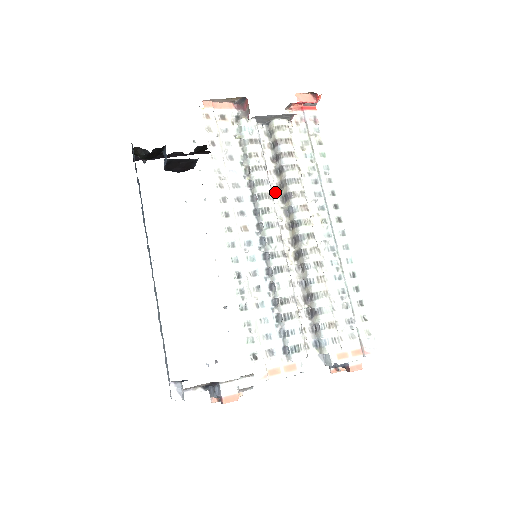
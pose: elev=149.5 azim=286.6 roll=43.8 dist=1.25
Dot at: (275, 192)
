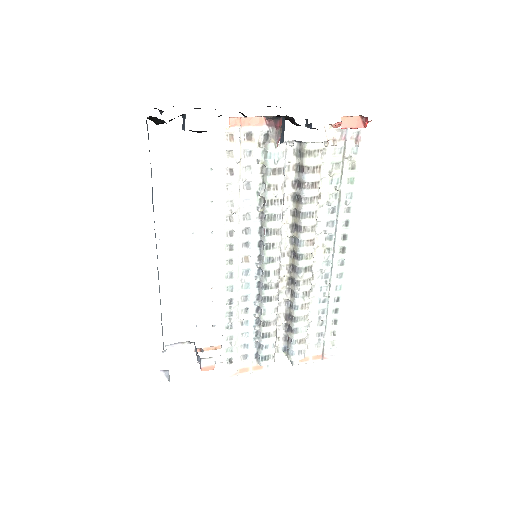
Dot at: (286, 221)
